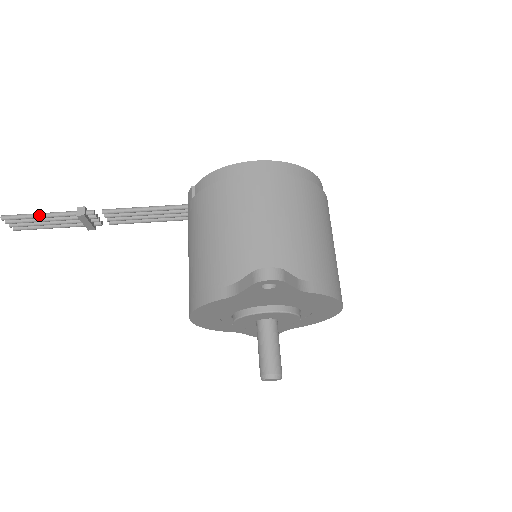
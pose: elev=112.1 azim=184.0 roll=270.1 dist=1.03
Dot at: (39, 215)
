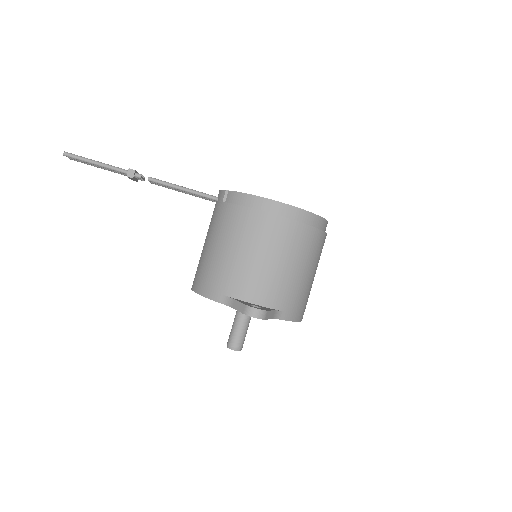
Dot at: (96, 163)
